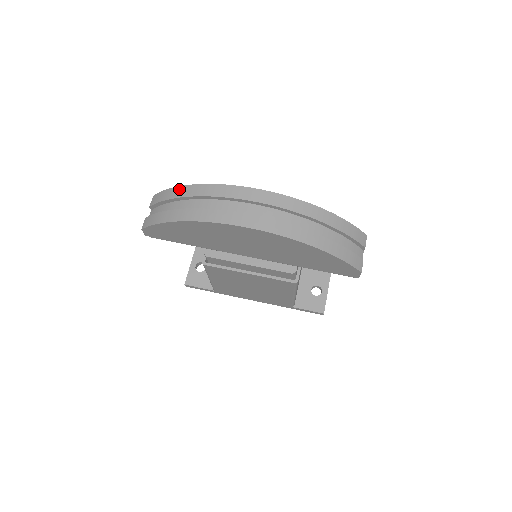
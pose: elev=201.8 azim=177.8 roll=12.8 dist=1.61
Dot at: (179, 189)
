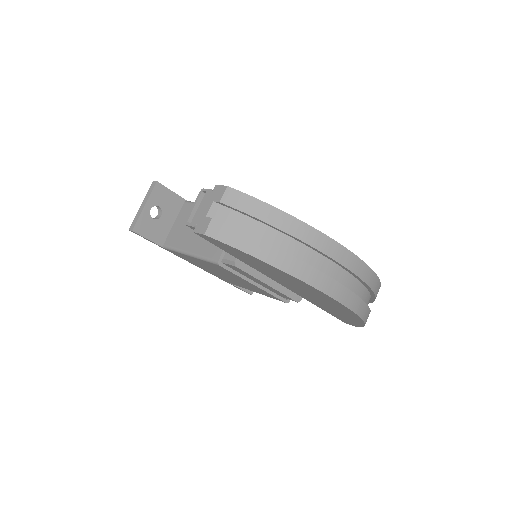
Dot at: (286, 218)
